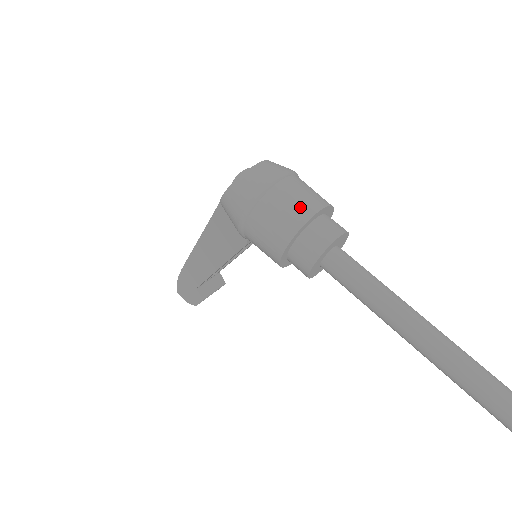
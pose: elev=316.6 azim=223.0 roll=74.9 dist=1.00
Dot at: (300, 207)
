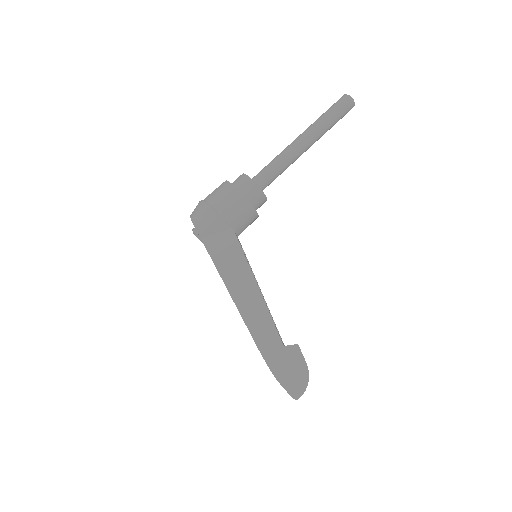
Dot at: occluded
